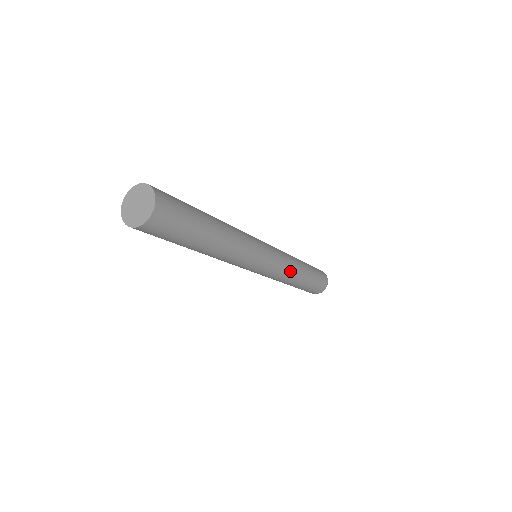
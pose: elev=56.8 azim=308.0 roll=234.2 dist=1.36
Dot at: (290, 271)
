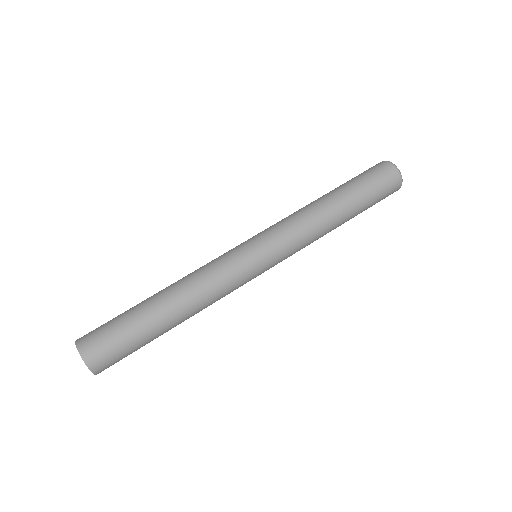
Dot at: (311, 239)
